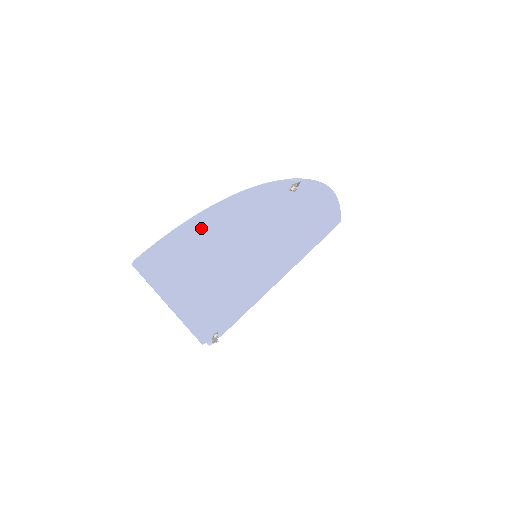
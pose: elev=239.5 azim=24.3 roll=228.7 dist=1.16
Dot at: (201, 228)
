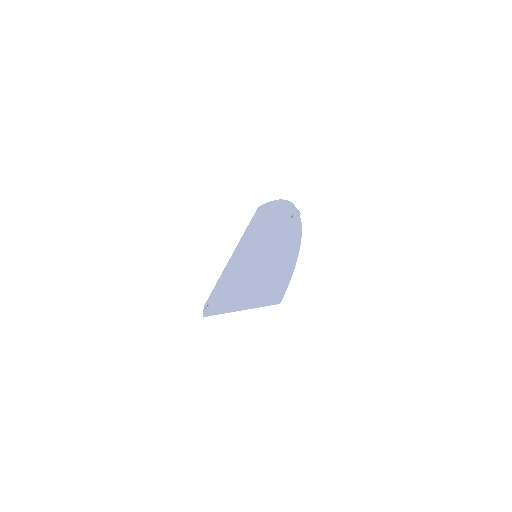
Dot at: (287, 266)
